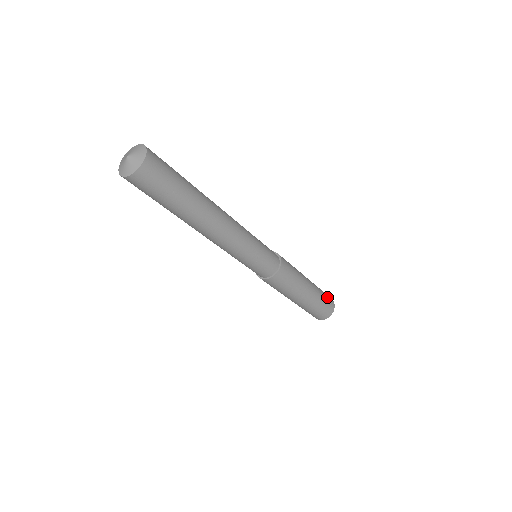
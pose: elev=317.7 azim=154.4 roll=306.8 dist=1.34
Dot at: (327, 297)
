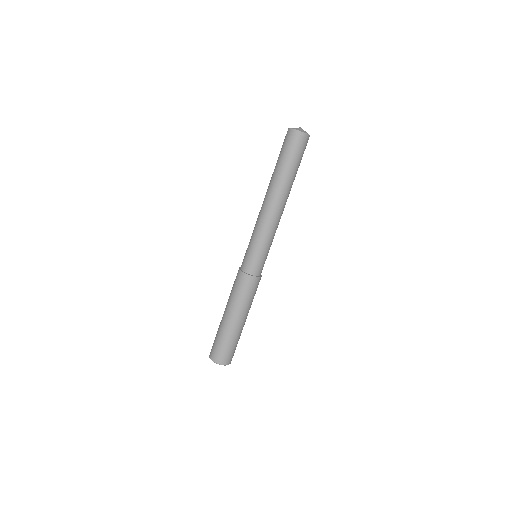
Dot at: (231, 352)
